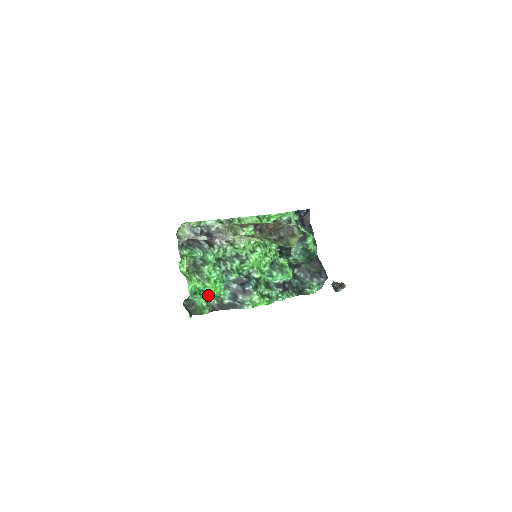
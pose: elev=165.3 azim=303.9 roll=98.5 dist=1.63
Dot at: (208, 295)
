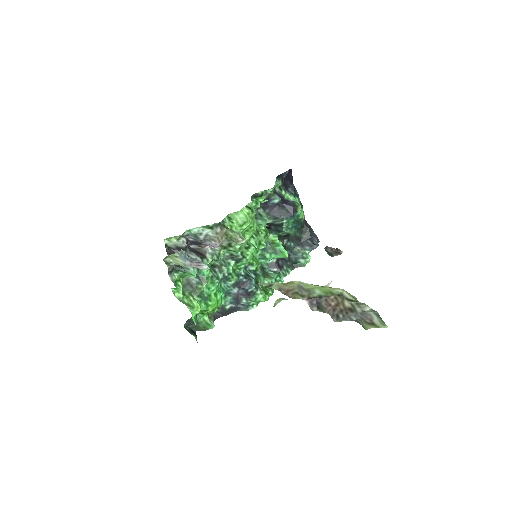
Dot at: (211, 311)
